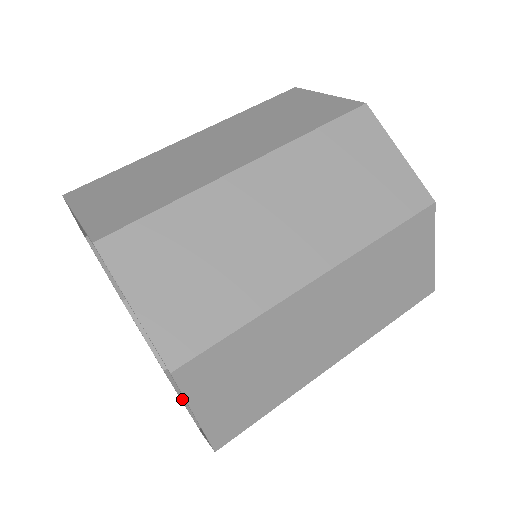
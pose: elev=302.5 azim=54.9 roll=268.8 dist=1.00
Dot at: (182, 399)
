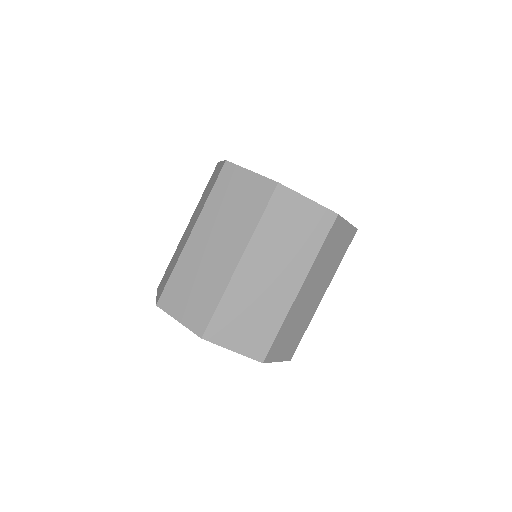
Dot at: occluded
